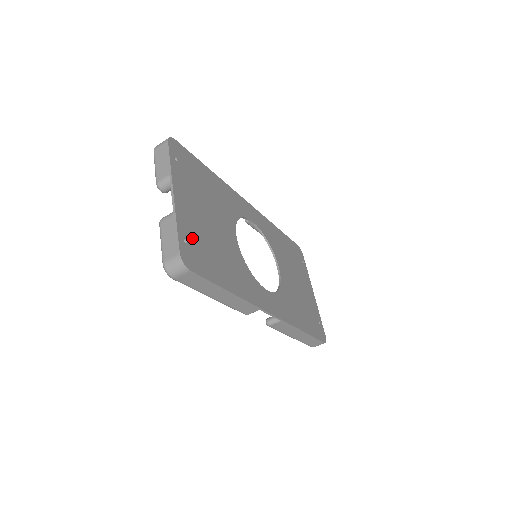
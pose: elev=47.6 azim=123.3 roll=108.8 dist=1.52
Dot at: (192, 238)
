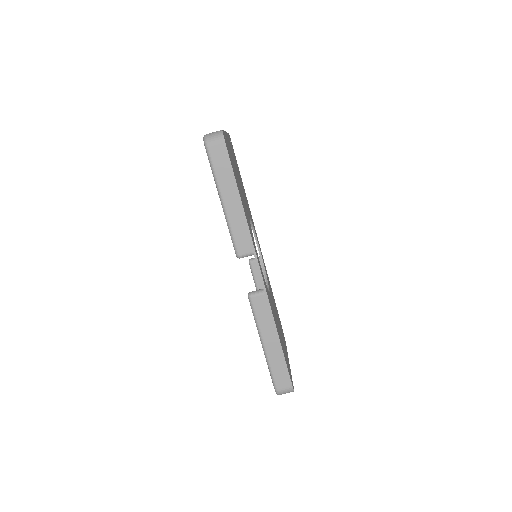
Dot at: (229, 150)
